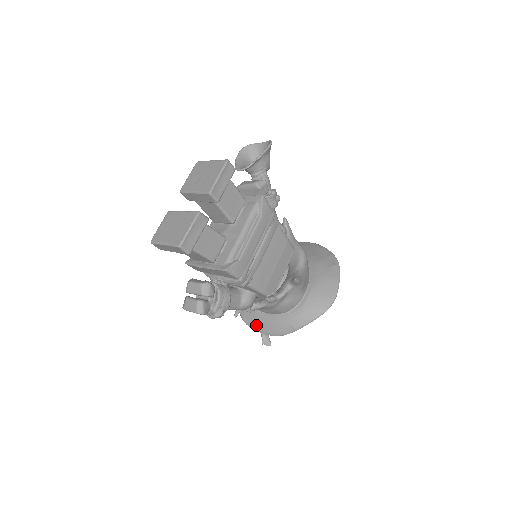
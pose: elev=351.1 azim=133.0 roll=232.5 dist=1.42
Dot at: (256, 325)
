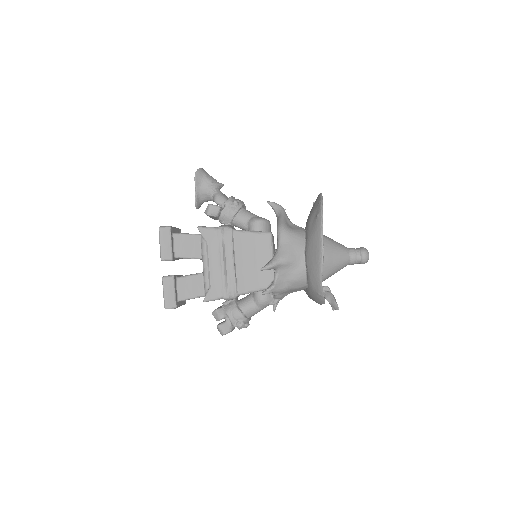
Dot at: (313, 300)
